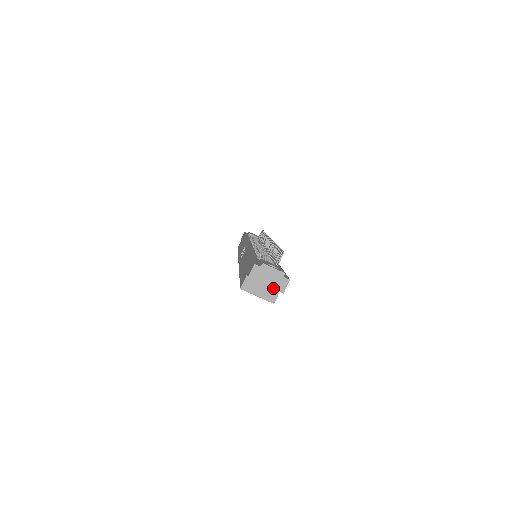
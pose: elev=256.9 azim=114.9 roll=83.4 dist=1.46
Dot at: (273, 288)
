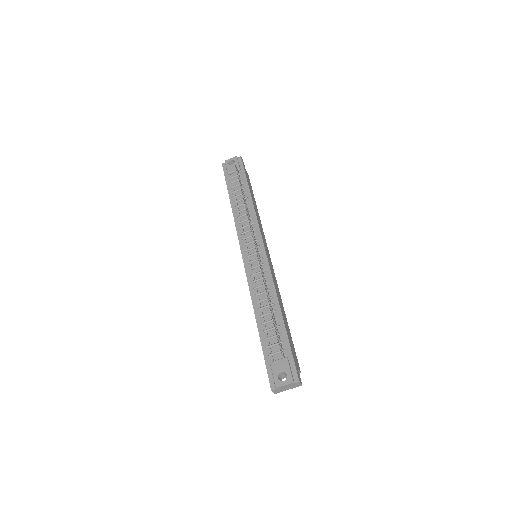
Dot at: occluded
